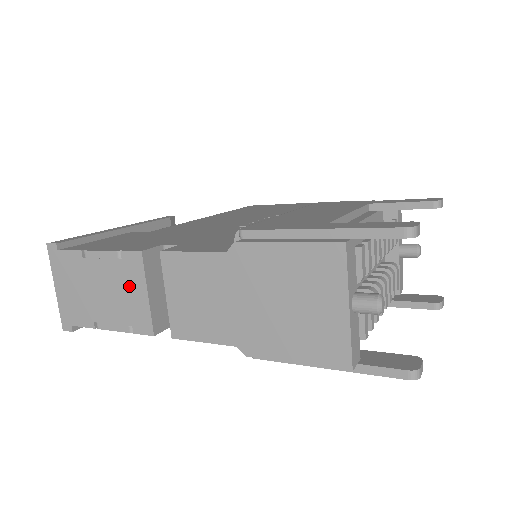
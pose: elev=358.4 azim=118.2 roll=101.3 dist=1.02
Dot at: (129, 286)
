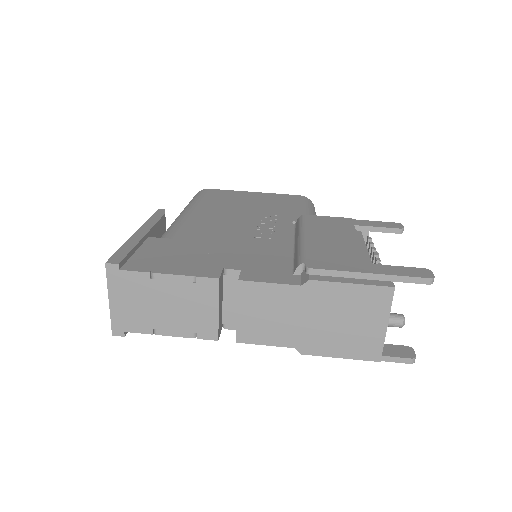
Dot at: (200, 304)
